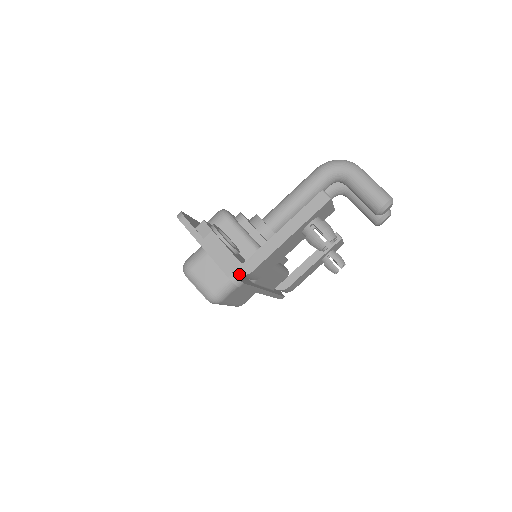
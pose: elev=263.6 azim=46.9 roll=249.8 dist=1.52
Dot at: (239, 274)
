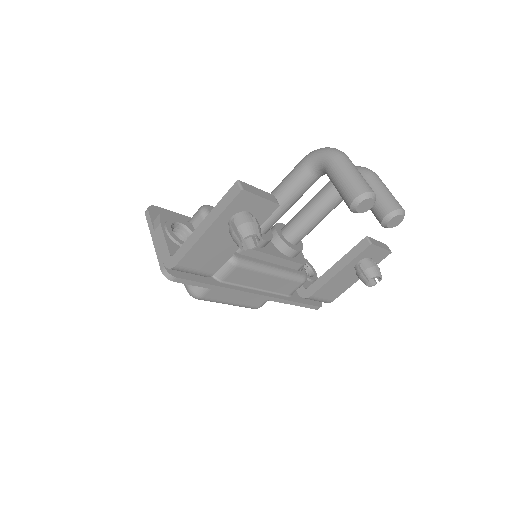
Dot at: (167, 267)
